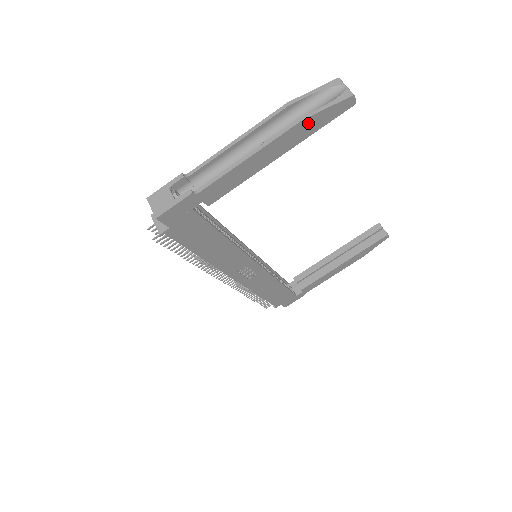
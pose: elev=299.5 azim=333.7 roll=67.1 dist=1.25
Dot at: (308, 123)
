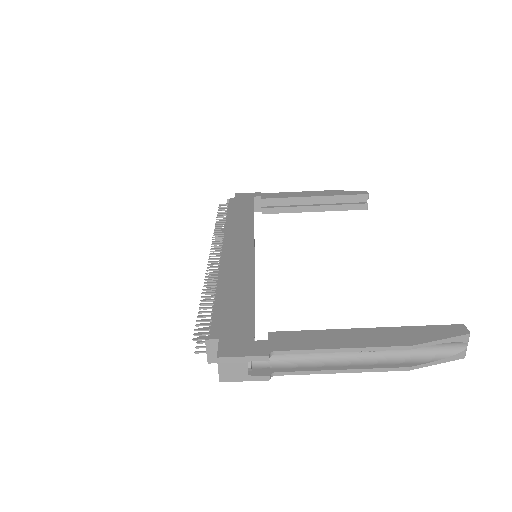
Dot at: (411, 363)
